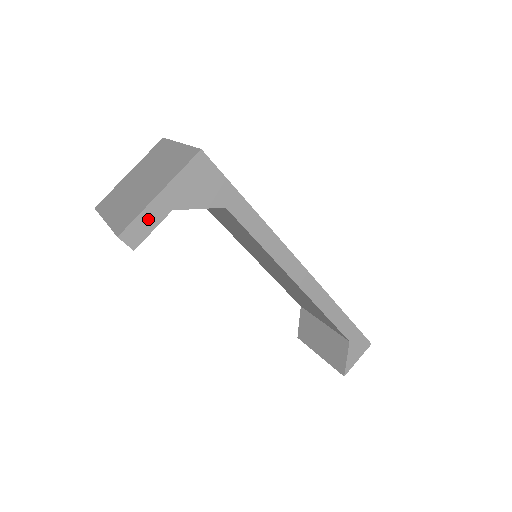
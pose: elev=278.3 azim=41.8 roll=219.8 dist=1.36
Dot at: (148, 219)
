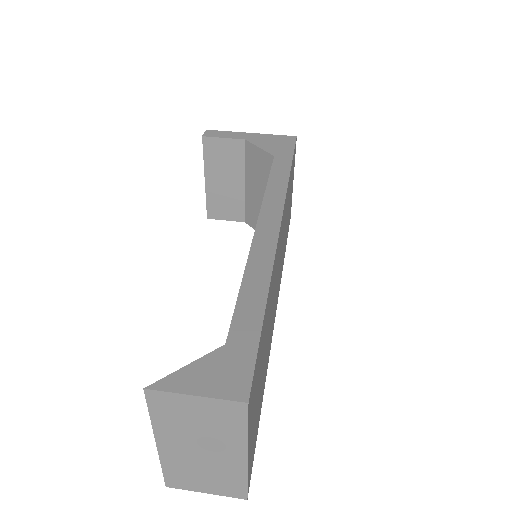
Dot at: (229, 135)
